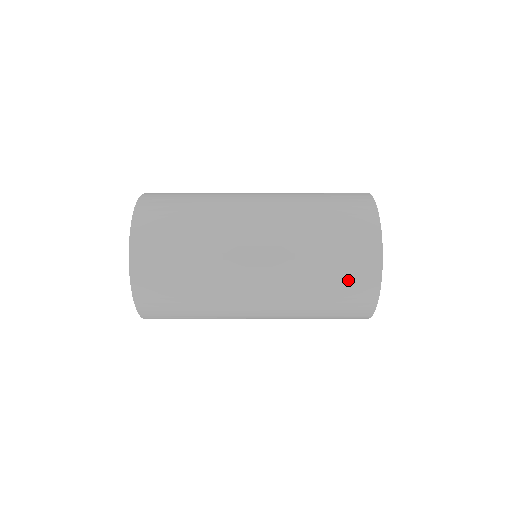
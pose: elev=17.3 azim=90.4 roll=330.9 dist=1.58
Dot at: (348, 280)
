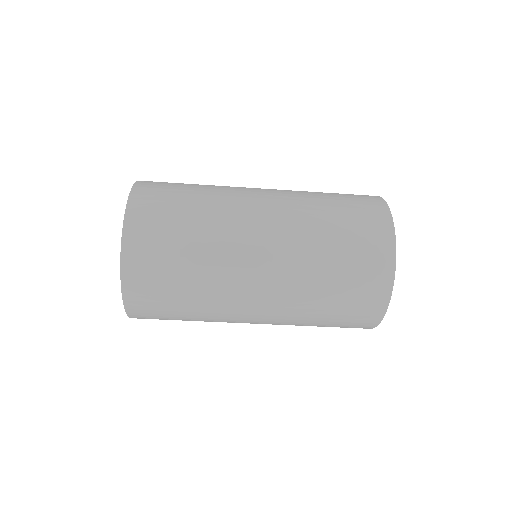
Dot at: (358, 213)
